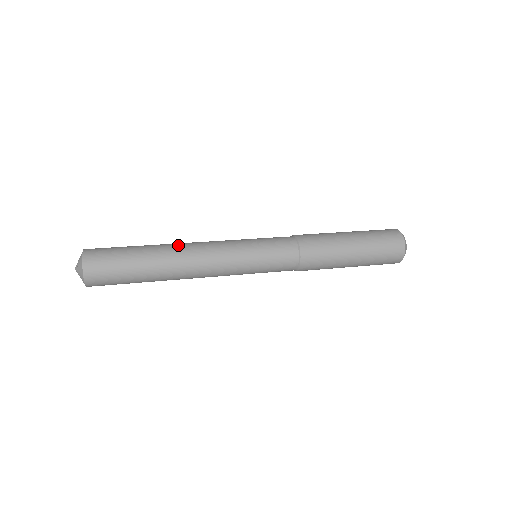
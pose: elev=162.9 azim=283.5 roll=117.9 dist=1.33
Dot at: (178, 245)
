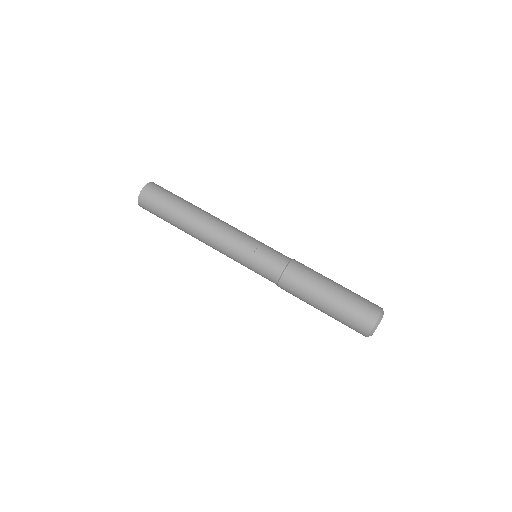
Dot at: (198, 224)
